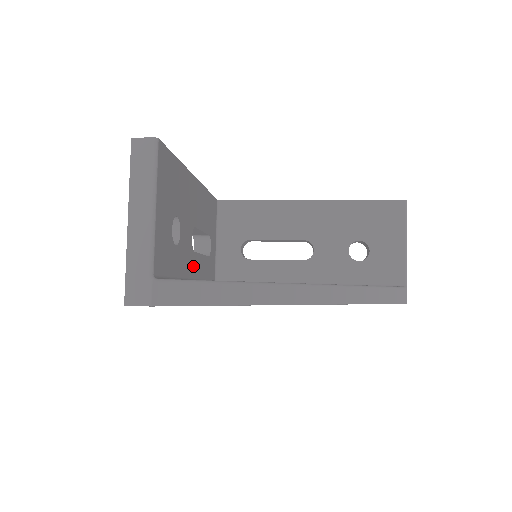
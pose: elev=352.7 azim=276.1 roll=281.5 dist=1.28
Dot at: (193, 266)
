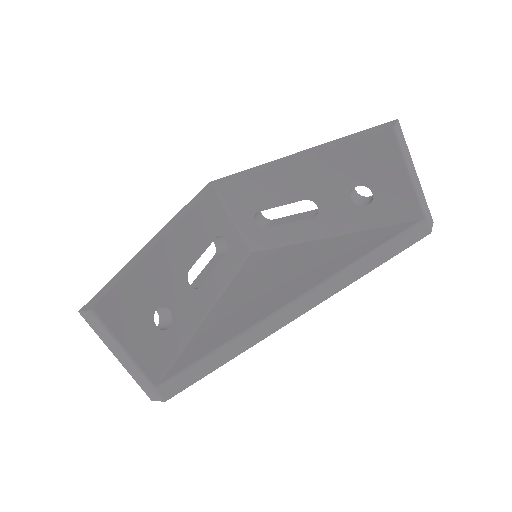
Dot at: (205, 298)
